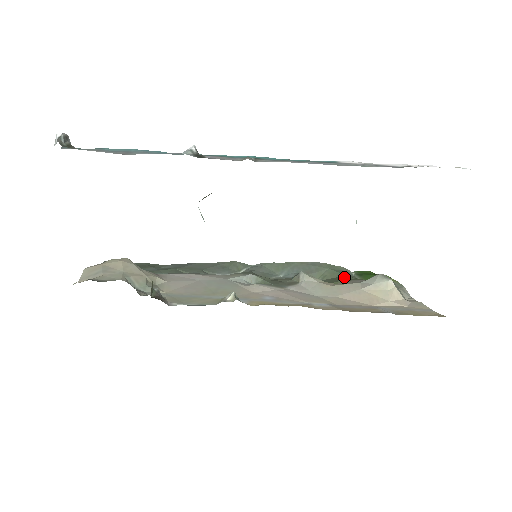
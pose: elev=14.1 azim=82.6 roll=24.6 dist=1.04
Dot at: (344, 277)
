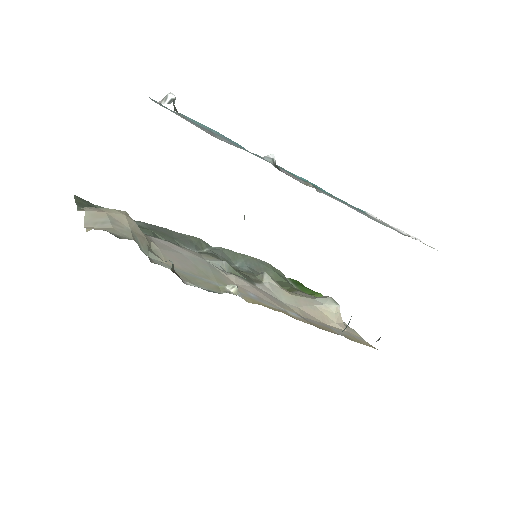
Dot at: (287, 284)
